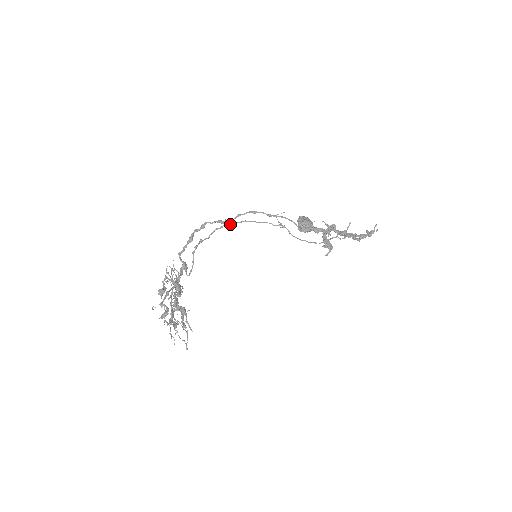
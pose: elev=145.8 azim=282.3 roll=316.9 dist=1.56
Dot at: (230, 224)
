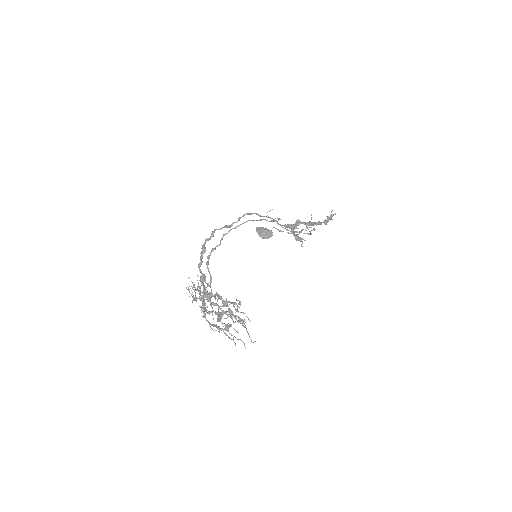
Dot at: (237, 226)
